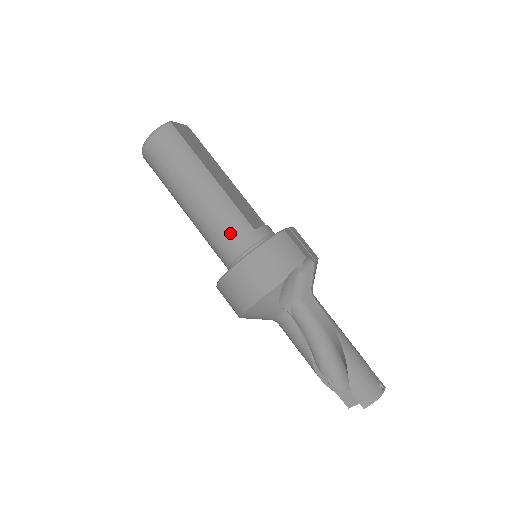
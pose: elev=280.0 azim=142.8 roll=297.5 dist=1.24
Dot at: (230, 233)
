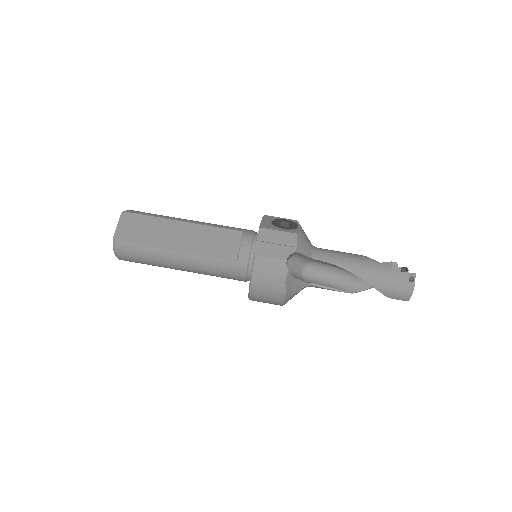
Dot at: (226, 275)
